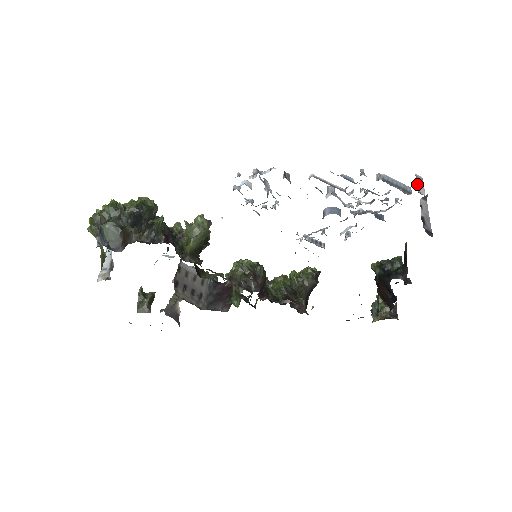
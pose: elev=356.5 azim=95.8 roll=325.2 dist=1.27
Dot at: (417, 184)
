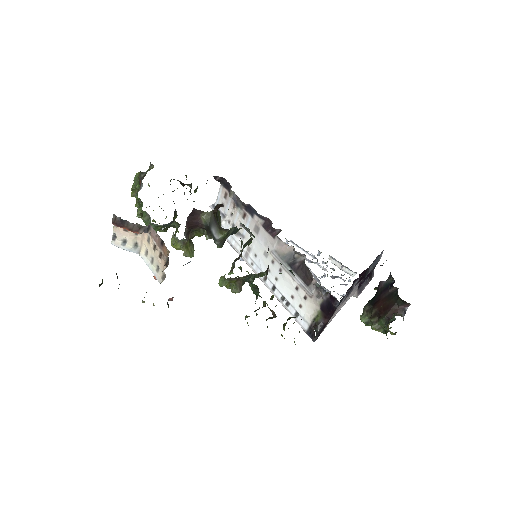
Dot at: occluded
